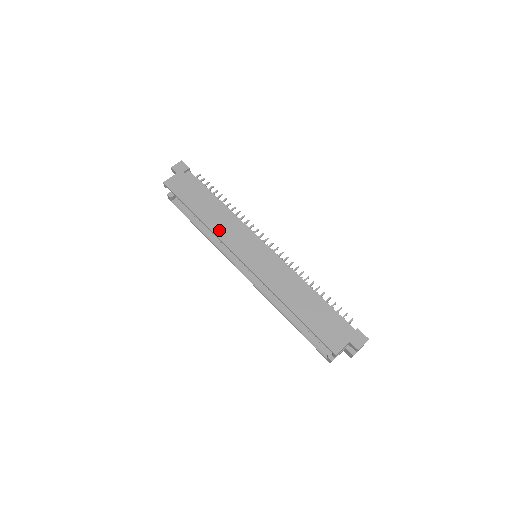
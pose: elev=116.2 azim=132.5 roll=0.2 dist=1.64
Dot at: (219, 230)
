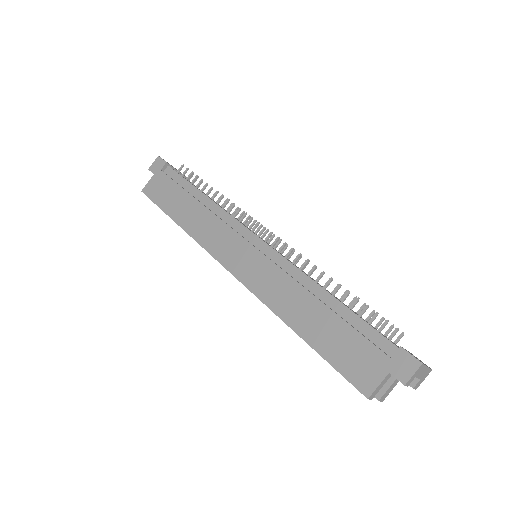
Dot at: (200, 234)
